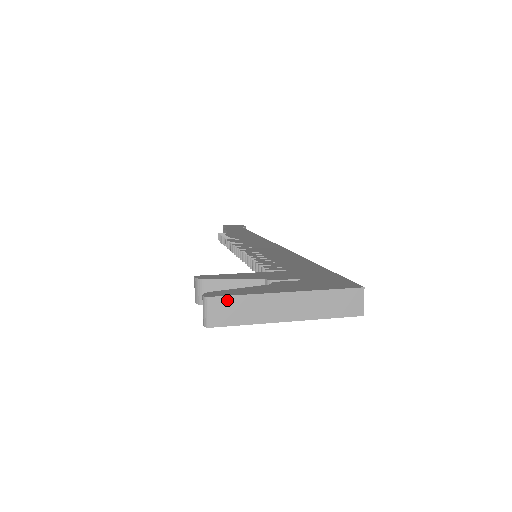
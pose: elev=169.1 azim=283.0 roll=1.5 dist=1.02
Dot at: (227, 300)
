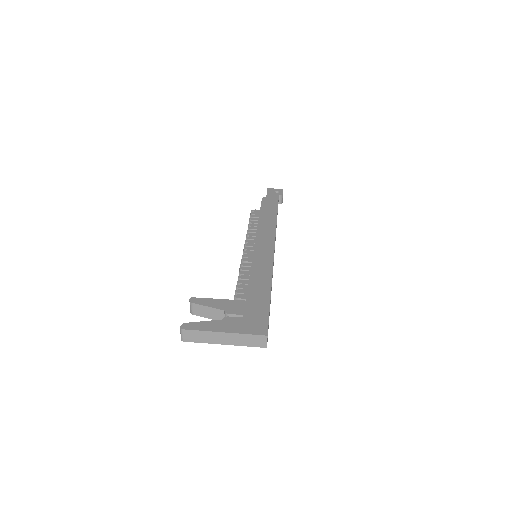
Dot at: (191, 332)
